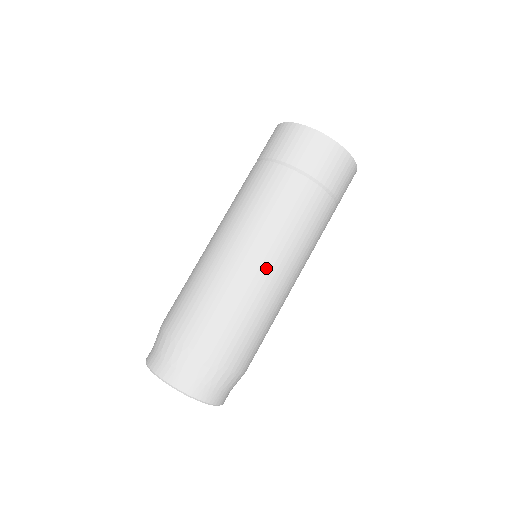
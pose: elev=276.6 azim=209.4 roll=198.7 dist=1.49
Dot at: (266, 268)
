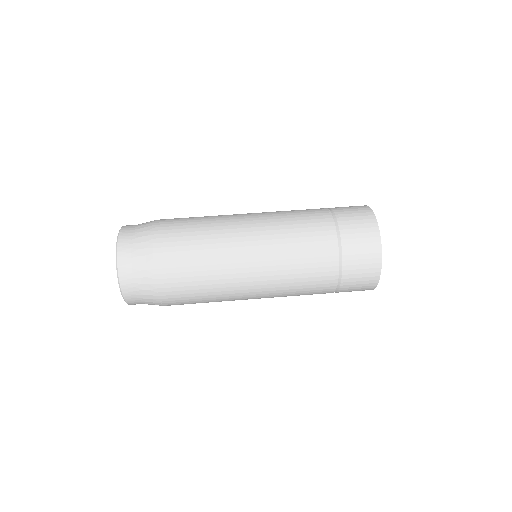
Dot at: (245, 219)
